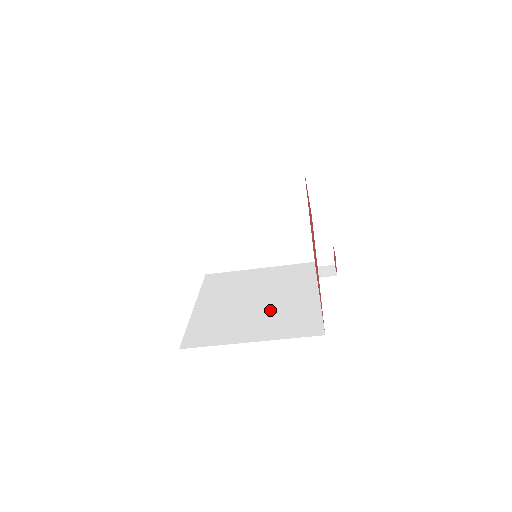
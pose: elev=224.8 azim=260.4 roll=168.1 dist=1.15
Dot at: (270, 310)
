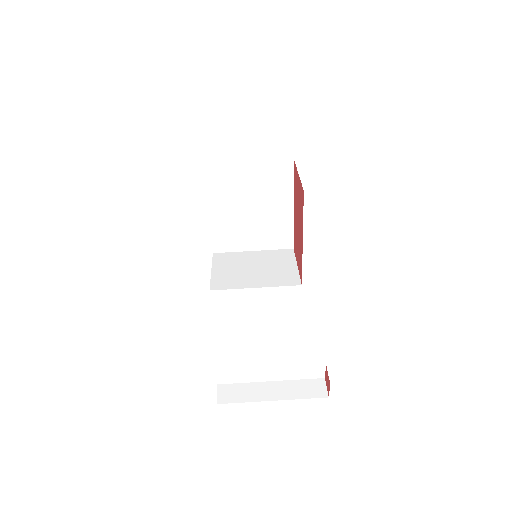
Dot at: occluded
